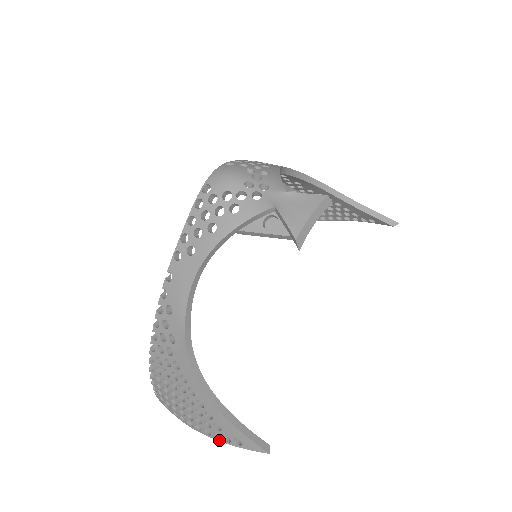
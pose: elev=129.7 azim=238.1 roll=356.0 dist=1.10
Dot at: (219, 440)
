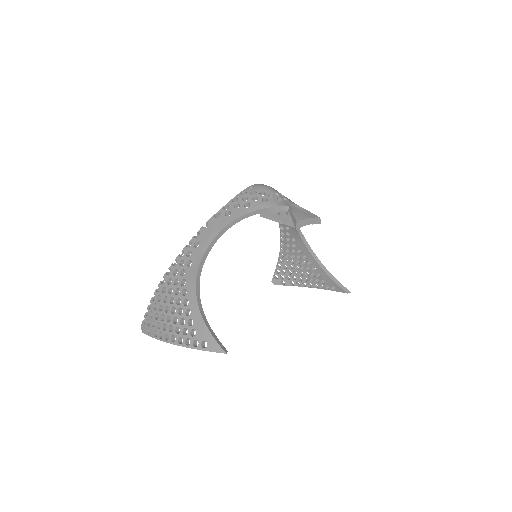
Dot at: (188, 346)
